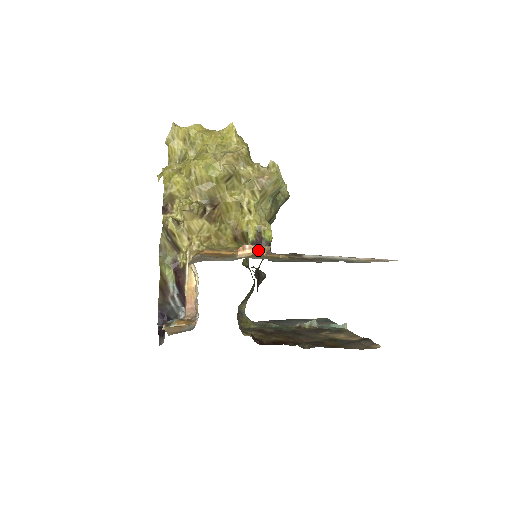
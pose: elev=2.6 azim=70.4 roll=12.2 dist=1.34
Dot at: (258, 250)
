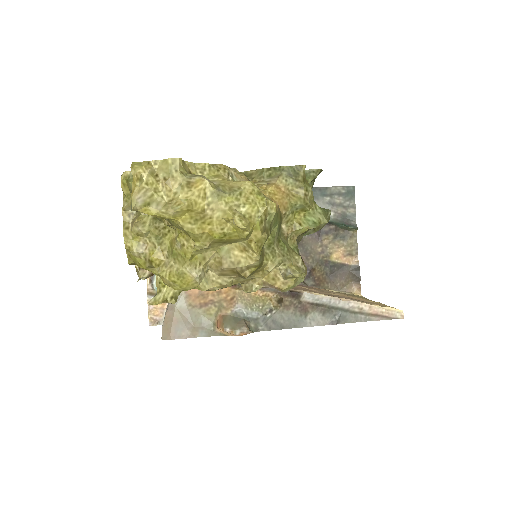
Dot at: occluded
